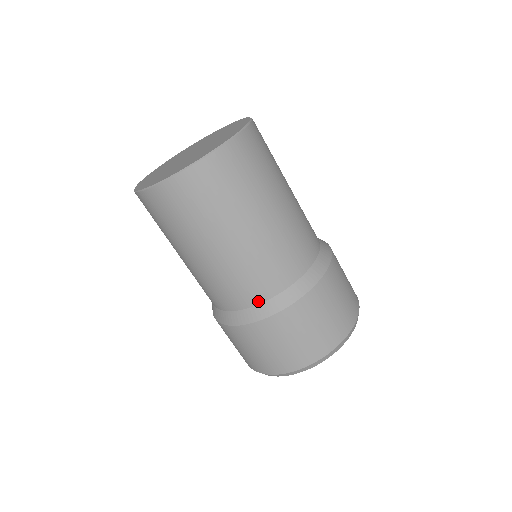
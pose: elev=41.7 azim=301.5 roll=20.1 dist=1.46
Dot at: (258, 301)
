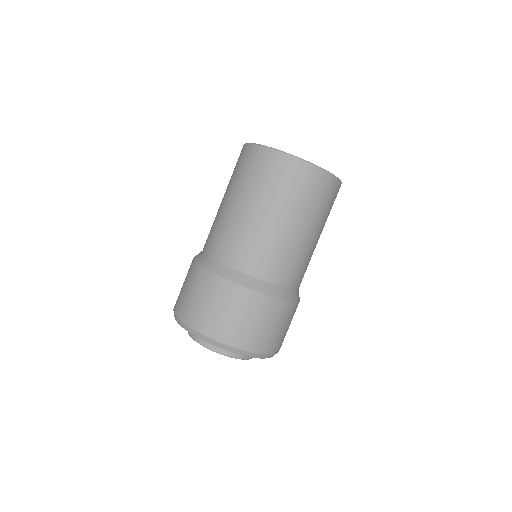
Dot at: (265, 278)
